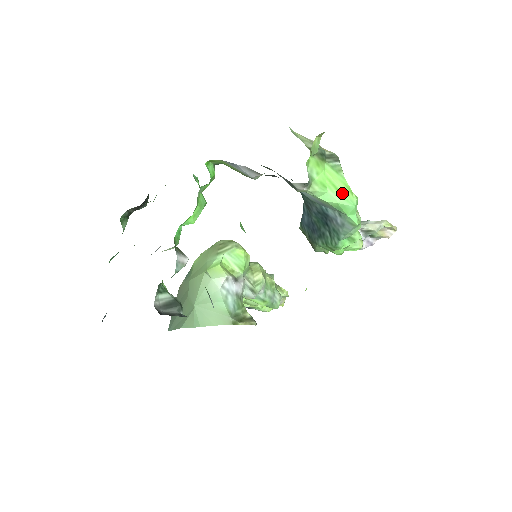
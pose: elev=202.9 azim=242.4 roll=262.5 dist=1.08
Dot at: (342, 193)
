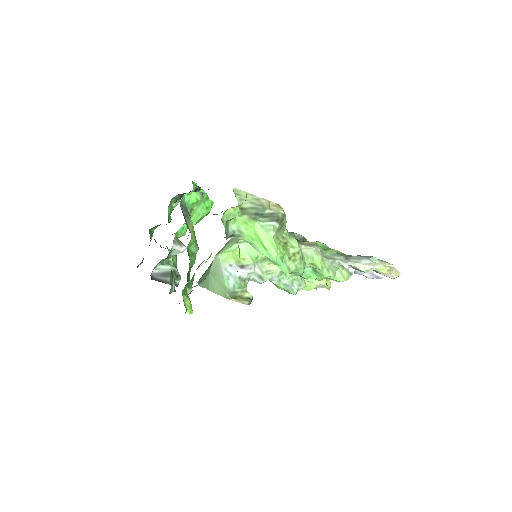
Dot at: (266, 248)
